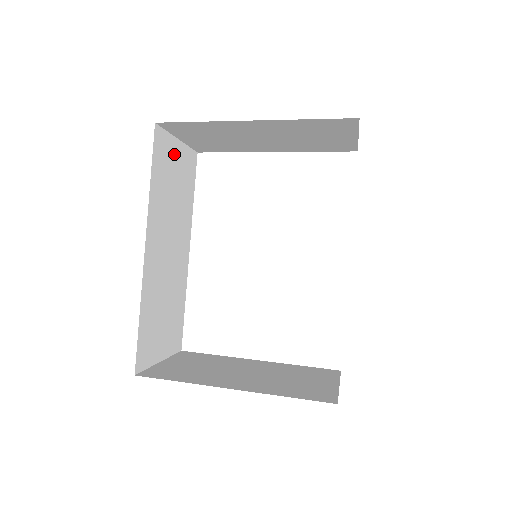
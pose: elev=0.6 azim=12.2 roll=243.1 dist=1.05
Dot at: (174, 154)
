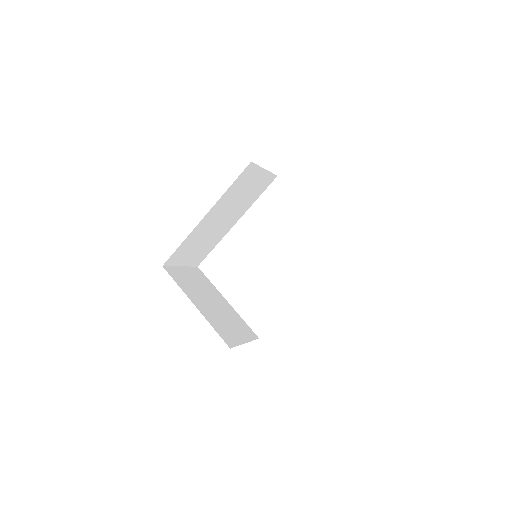
Dot at: (257, 176)
